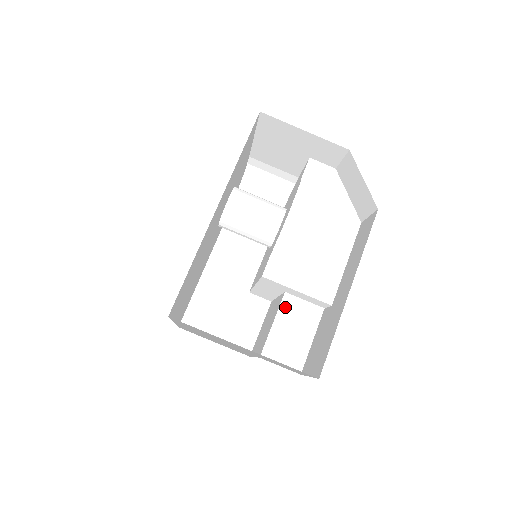
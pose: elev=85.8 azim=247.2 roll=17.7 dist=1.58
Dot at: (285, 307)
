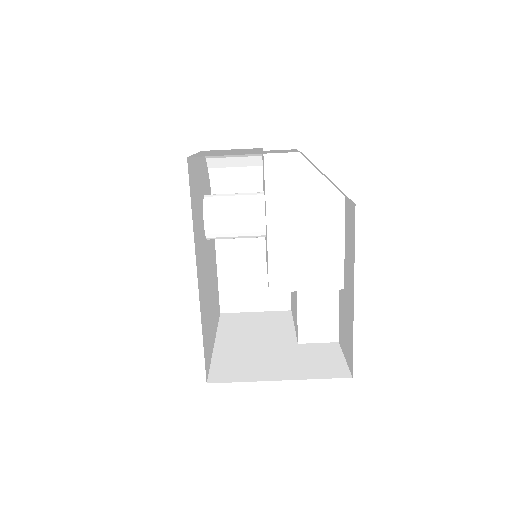
Dot at: (302, 295)
